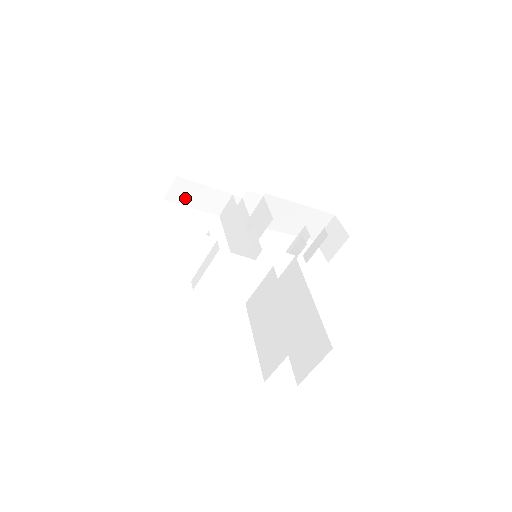
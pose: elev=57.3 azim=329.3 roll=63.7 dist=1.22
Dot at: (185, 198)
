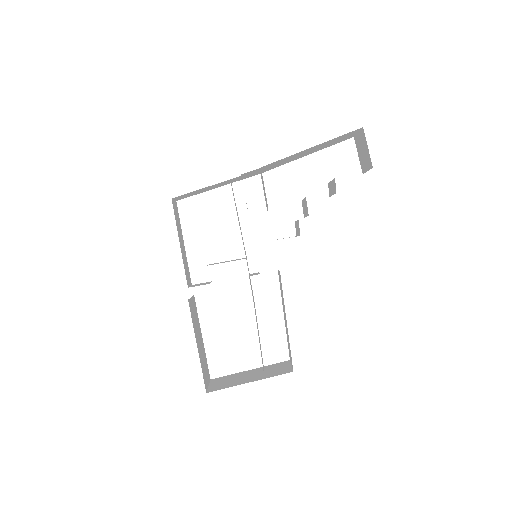
Dot at: (192, 194)
